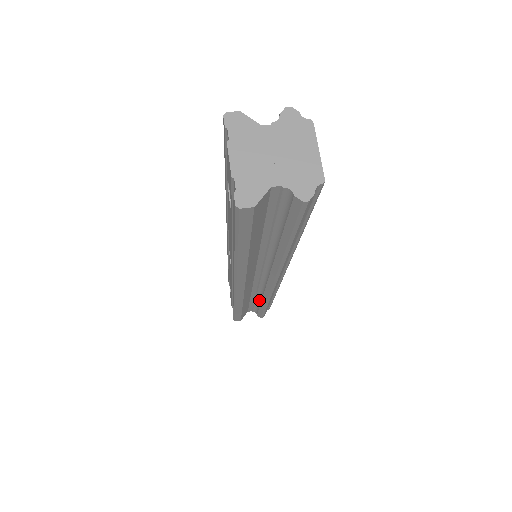
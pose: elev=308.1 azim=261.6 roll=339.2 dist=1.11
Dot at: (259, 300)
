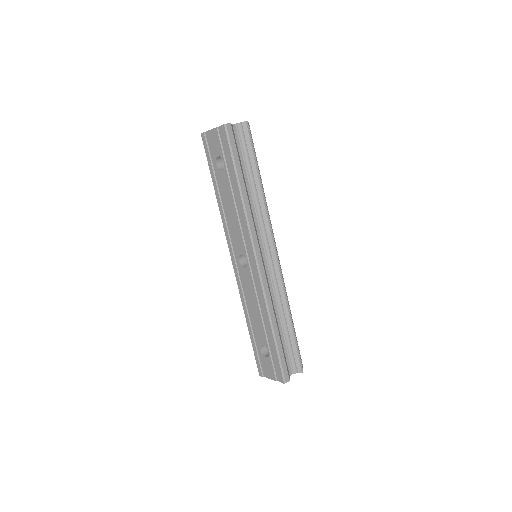
Dot at: (284, 322)
